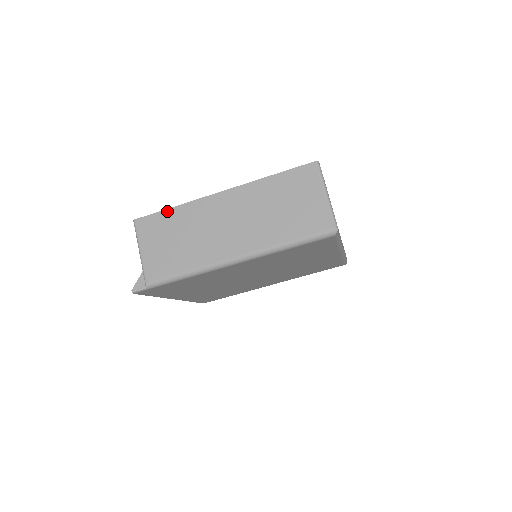
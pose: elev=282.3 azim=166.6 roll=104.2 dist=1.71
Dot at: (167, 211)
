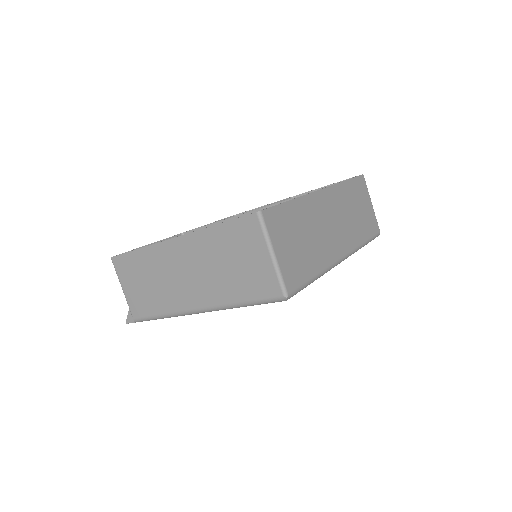
Dot at: (133, 253)
